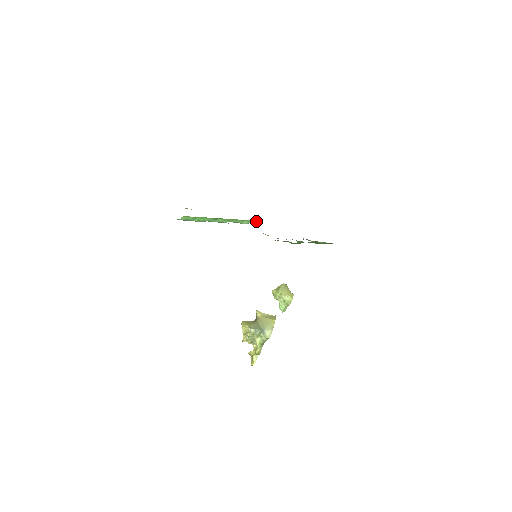
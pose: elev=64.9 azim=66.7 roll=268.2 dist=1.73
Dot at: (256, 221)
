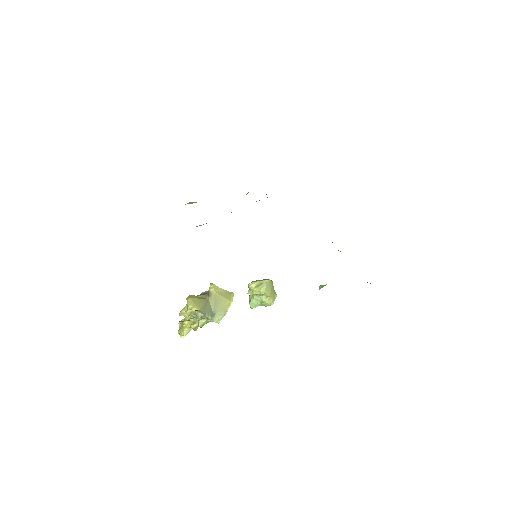
Dot at: occluded
